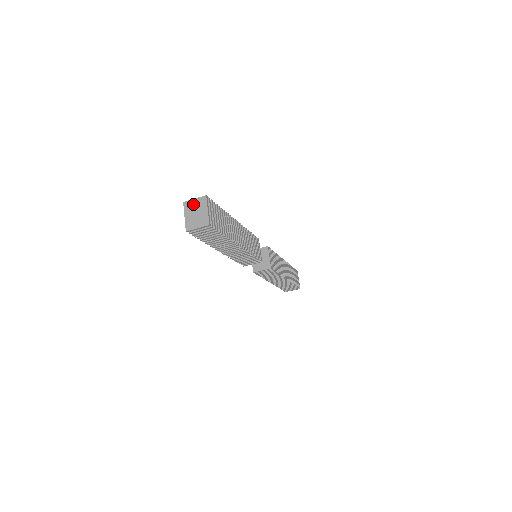
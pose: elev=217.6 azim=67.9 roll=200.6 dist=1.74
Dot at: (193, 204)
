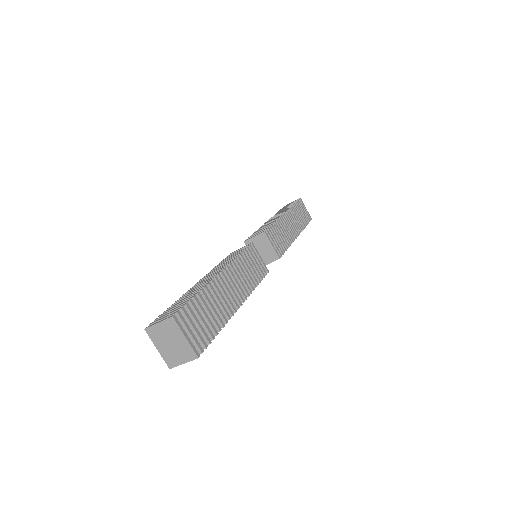
Dot at: (160, 331)
